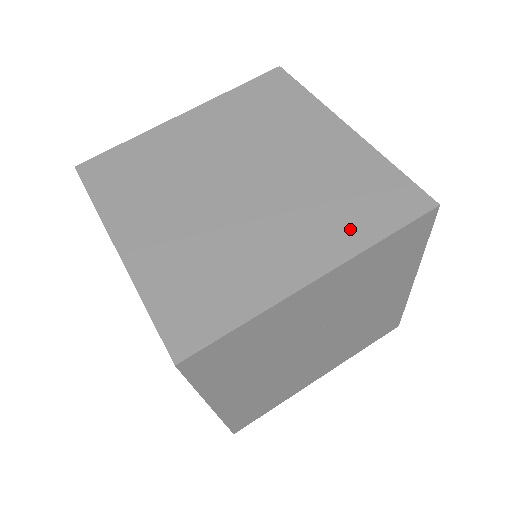
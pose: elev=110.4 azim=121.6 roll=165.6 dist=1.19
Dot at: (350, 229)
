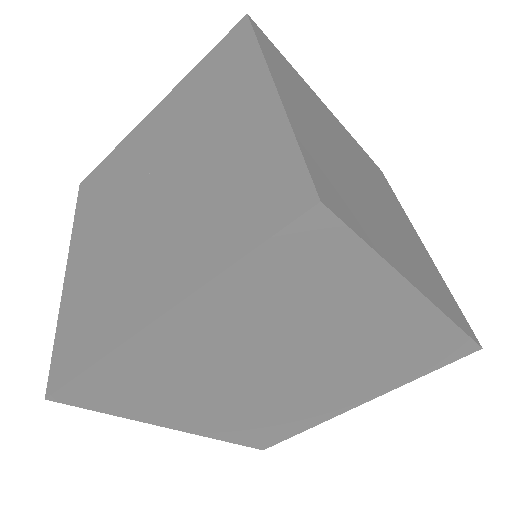
Dot at: (394, 378)
